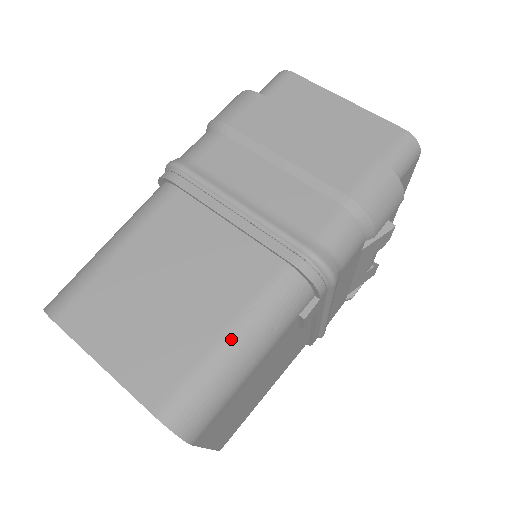
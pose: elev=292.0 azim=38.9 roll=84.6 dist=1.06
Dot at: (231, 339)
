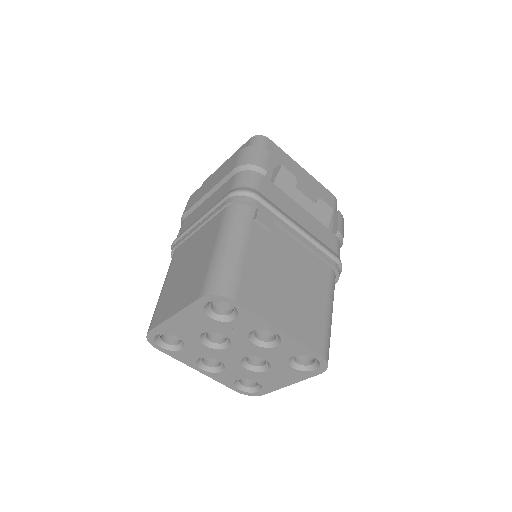
Dot at: (217, 247)
